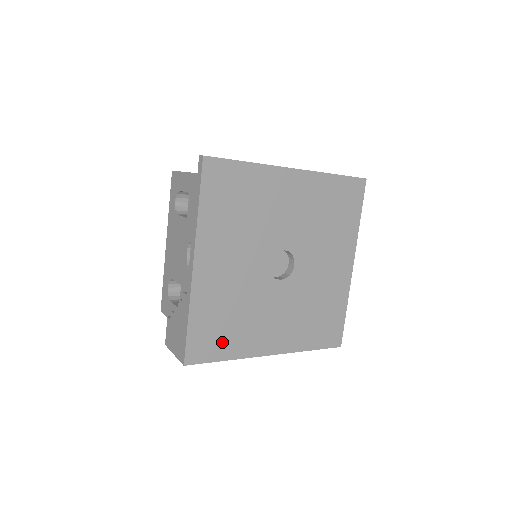
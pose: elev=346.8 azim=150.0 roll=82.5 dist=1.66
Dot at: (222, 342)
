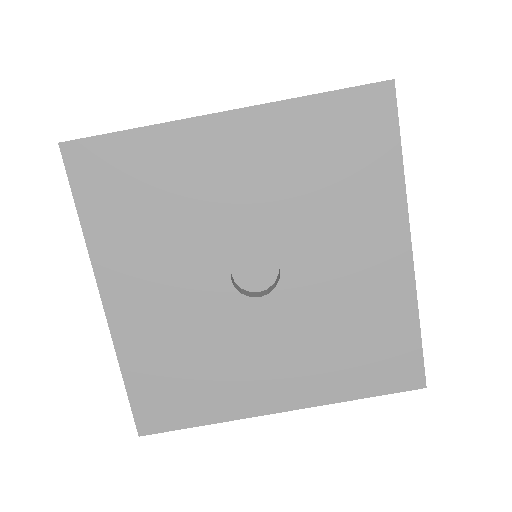
Dot at: (188, 400)
